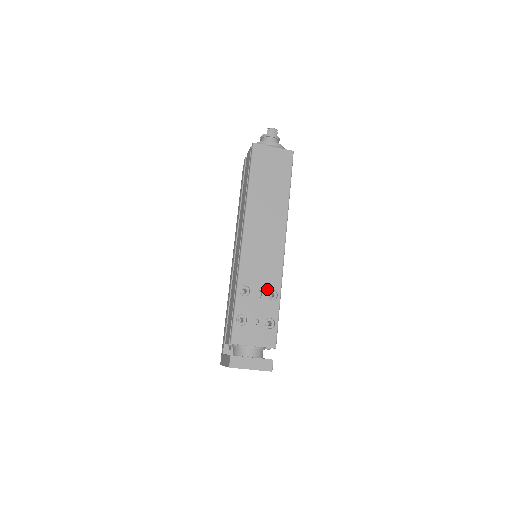
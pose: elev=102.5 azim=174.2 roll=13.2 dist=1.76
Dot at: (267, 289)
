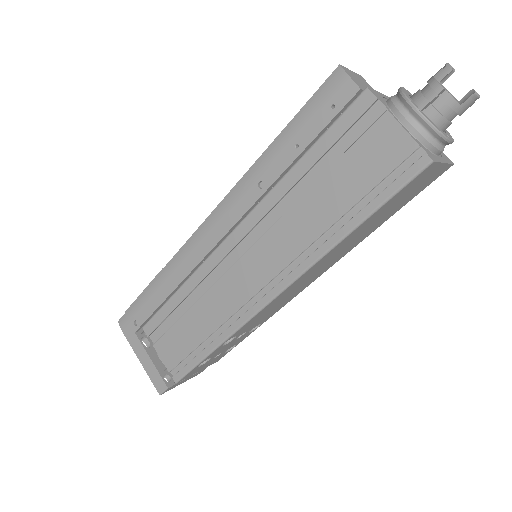
Dot at: occluded
